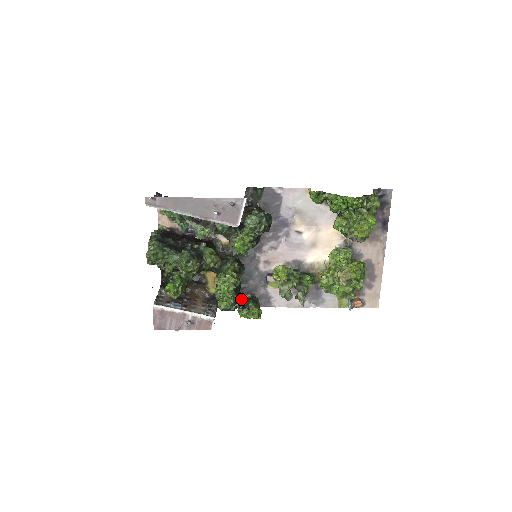
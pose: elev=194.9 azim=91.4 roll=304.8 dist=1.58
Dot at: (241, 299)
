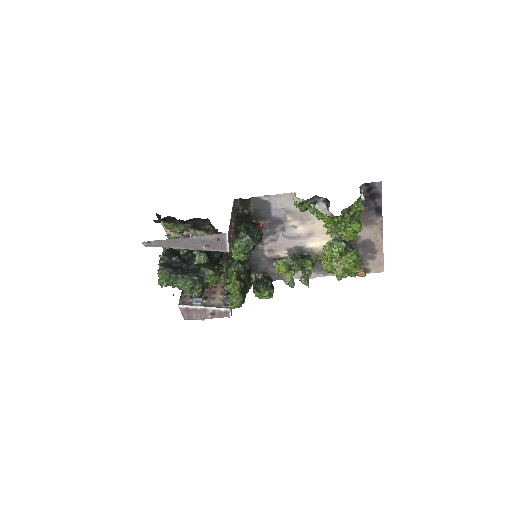
Dot at: (255, 279)
